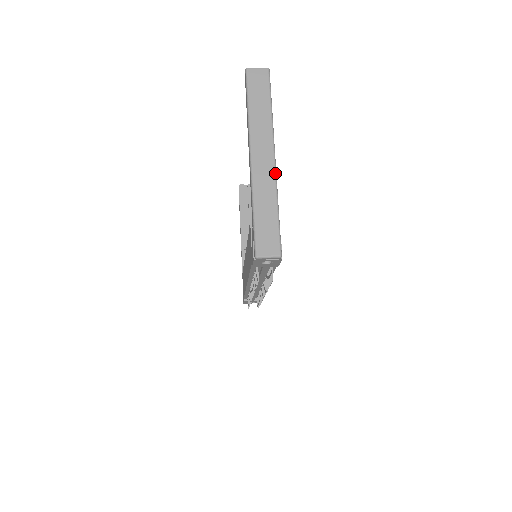
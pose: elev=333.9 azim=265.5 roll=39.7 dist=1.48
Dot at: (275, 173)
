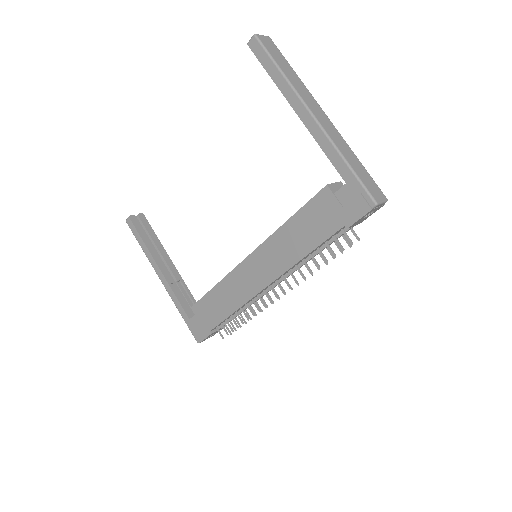
Dot at: (336, 129)
